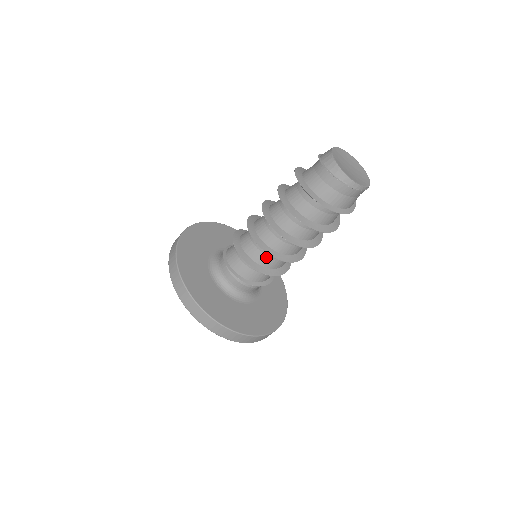
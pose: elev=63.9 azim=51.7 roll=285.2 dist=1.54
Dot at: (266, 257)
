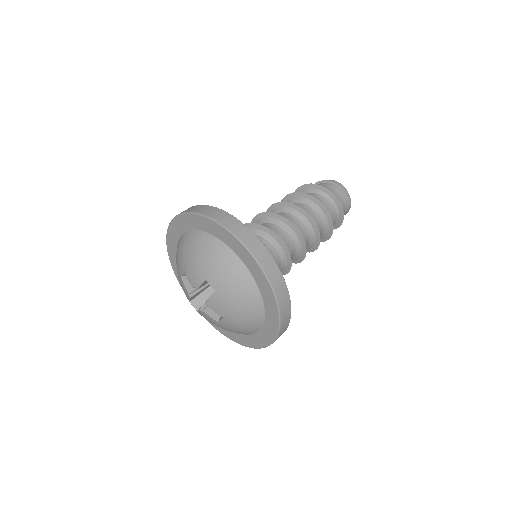
Dot at: (281, 233)
